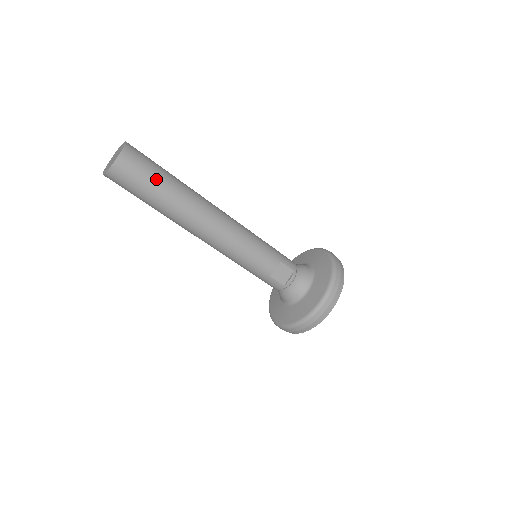
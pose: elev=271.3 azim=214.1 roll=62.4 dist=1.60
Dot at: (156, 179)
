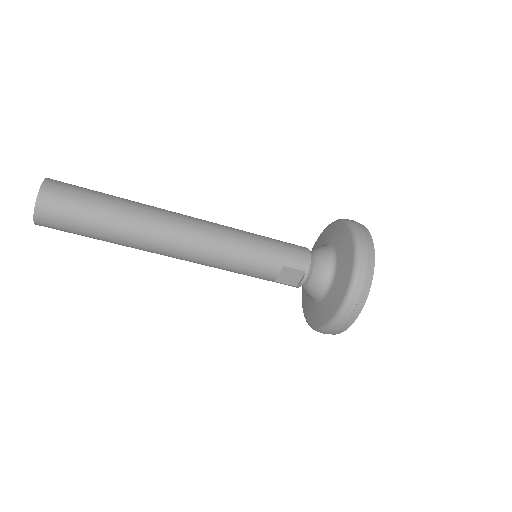
Dot at: (88, 222)
